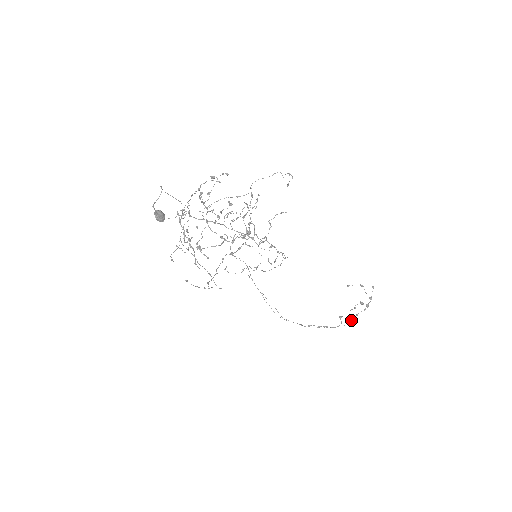
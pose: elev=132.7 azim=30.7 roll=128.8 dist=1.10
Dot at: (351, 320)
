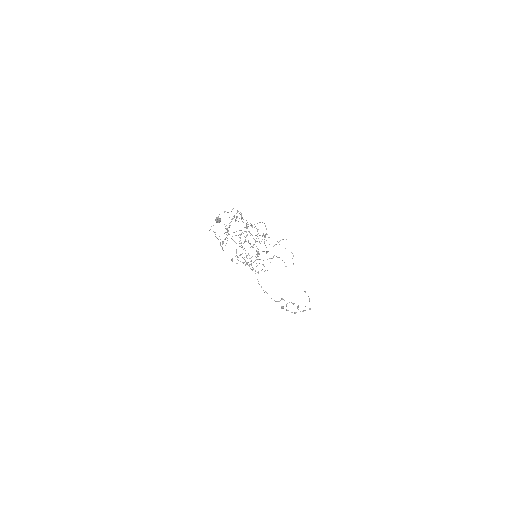
Dot at: (282, 308)
